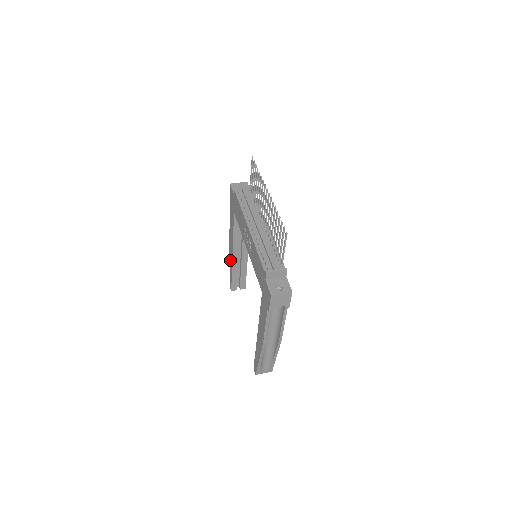
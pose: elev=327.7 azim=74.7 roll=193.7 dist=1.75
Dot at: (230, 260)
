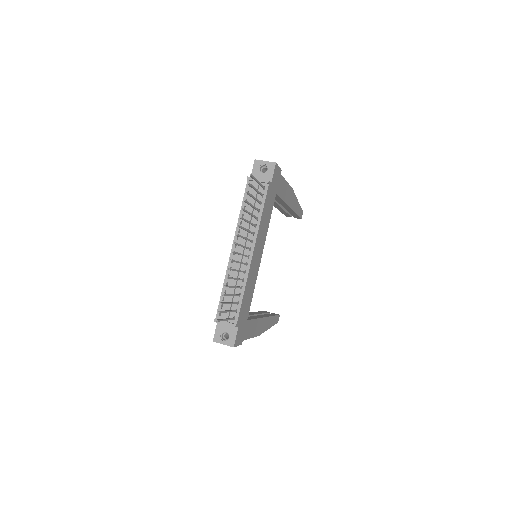
Dot at: occluded
